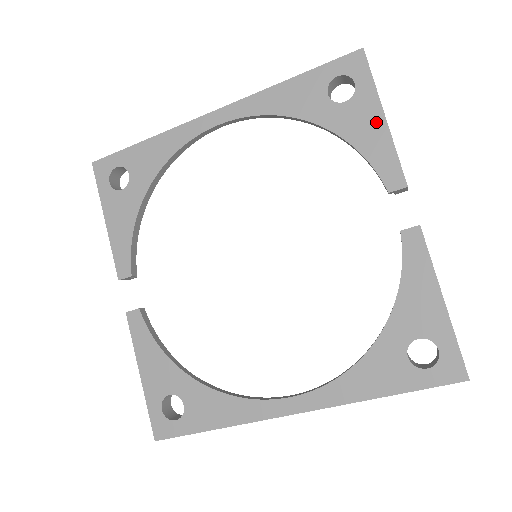
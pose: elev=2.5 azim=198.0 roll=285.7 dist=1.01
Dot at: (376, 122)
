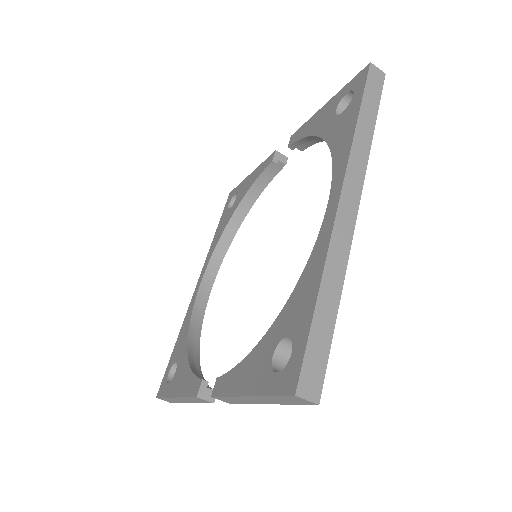
Dot at: (250, 178)
